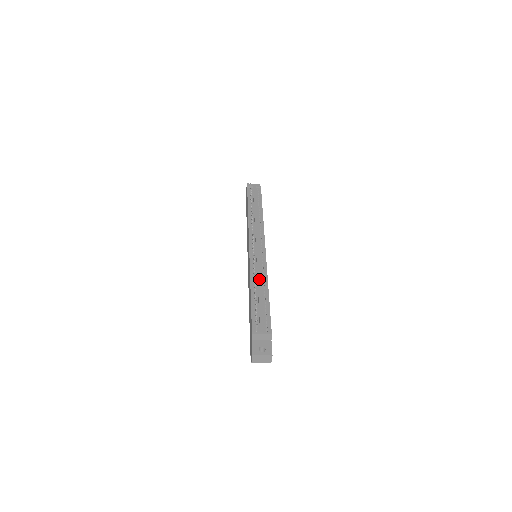
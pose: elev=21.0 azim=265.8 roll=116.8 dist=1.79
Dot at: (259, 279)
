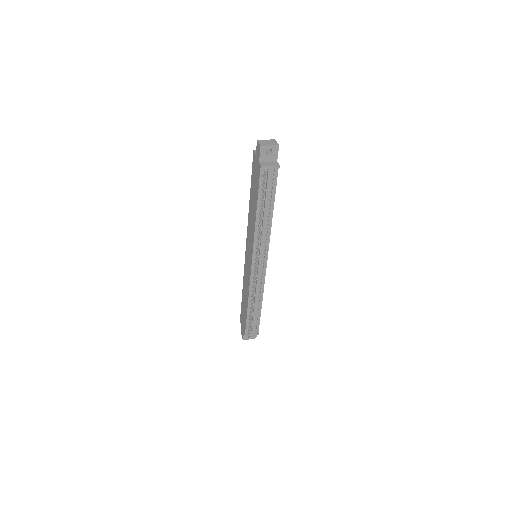
Dot at: (256, 297)
